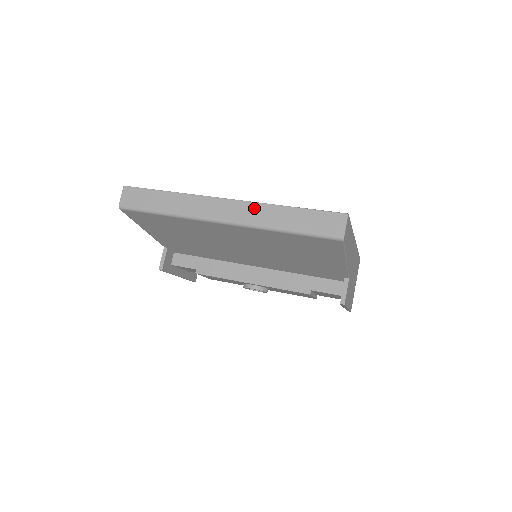
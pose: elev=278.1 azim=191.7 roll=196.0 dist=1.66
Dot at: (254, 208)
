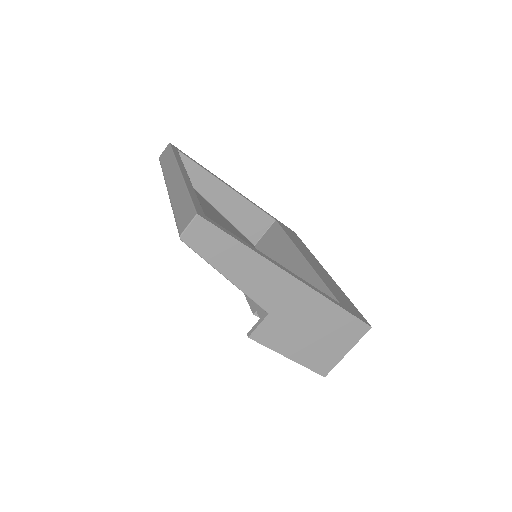
Dot at: (179, 184)
